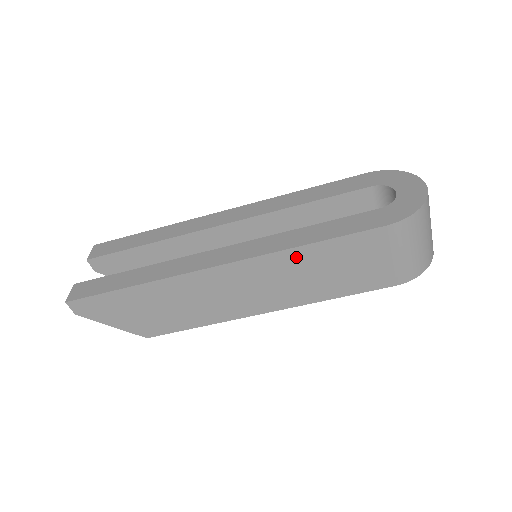
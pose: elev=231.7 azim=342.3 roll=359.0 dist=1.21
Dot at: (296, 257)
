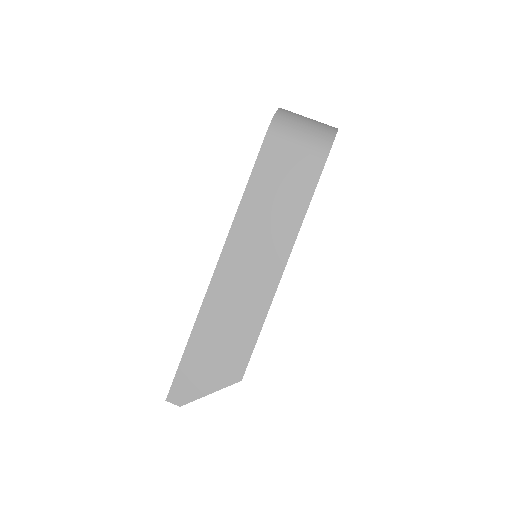
Dot at: (248, 210)
